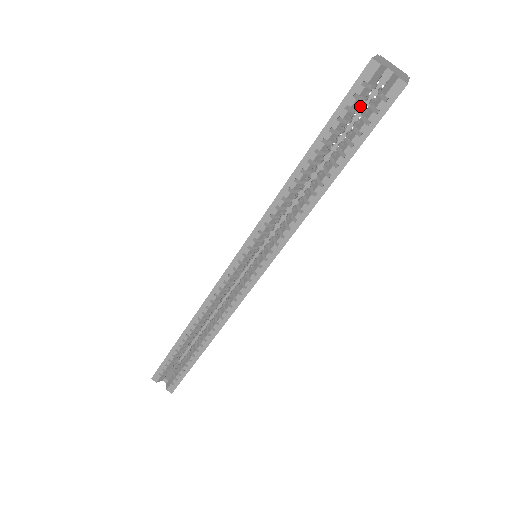
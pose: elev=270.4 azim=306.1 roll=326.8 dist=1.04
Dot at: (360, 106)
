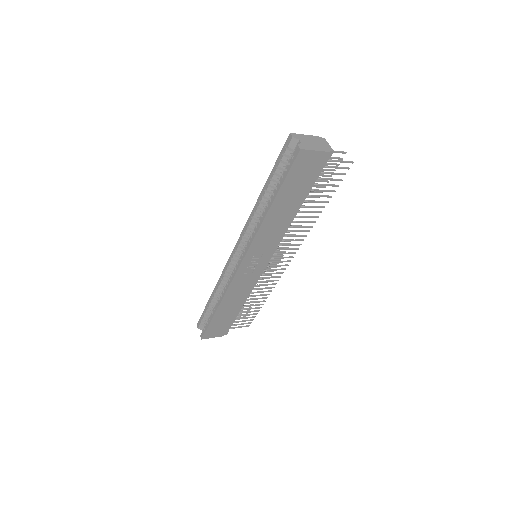
Dot at: occluded
